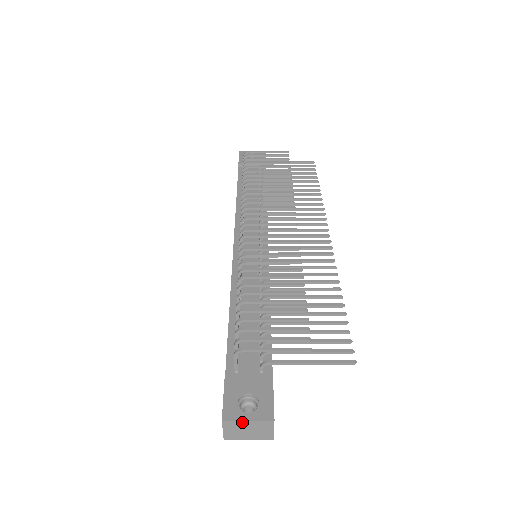
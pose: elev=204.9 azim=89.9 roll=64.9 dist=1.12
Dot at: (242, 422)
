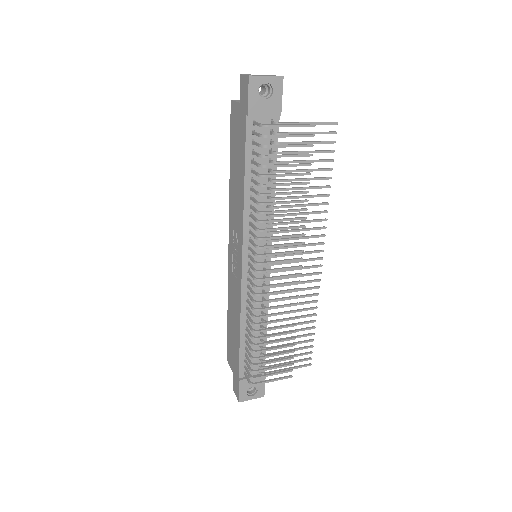
Dot at: (248, 399)
